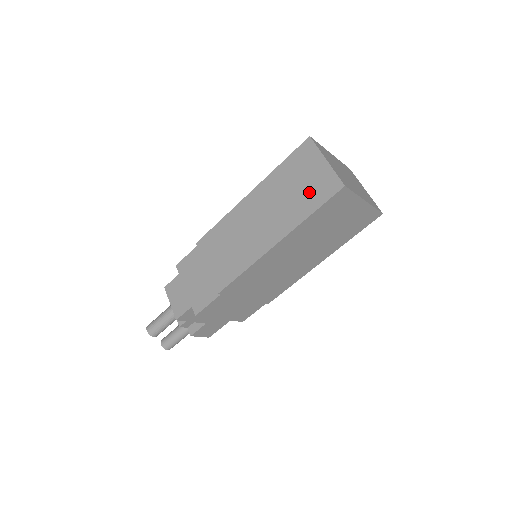
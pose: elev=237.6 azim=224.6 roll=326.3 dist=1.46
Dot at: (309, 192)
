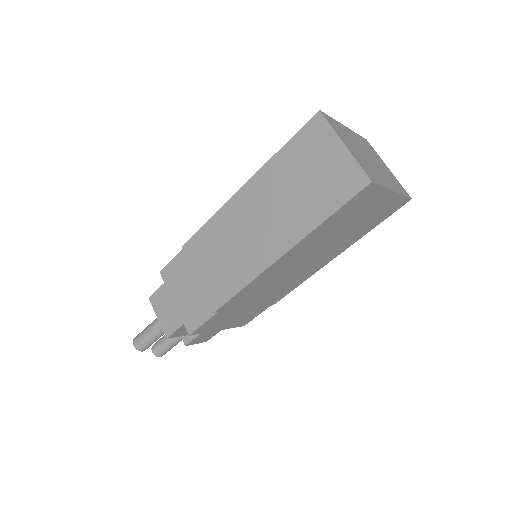
Dot at: (323, 188)
